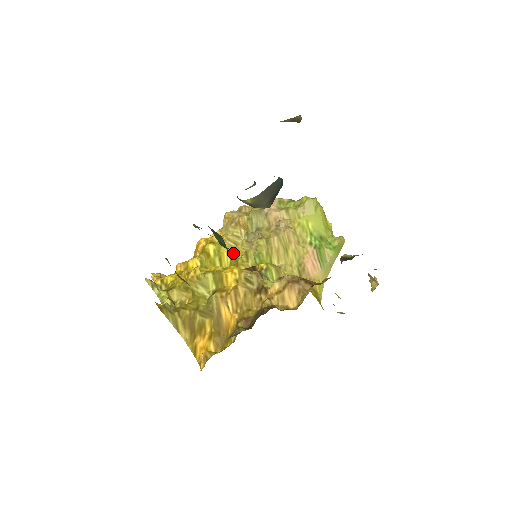
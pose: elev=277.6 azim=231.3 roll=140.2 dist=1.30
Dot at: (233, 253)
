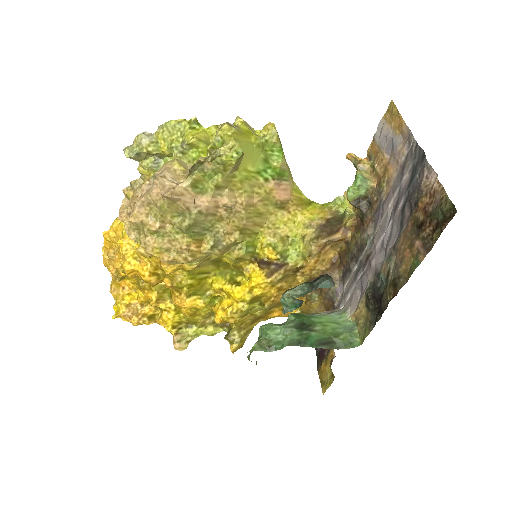
Dot at: (212, 263)
